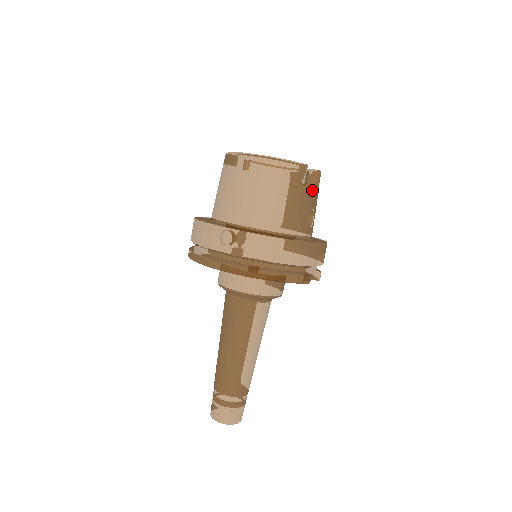
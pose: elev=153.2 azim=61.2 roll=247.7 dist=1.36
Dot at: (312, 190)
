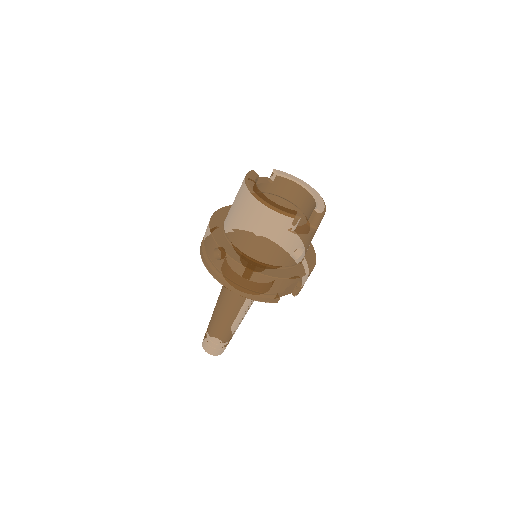
Dot at: (302, 235)
